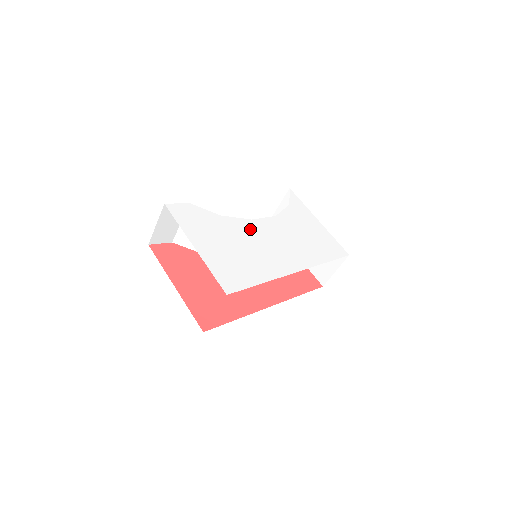
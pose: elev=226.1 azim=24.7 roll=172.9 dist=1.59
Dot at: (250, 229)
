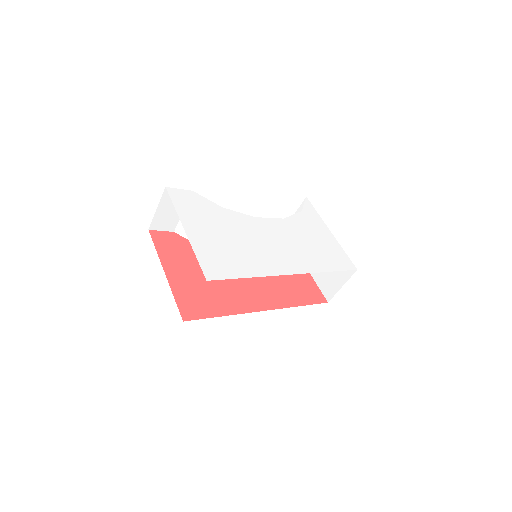
Dot at: (251, 225)
